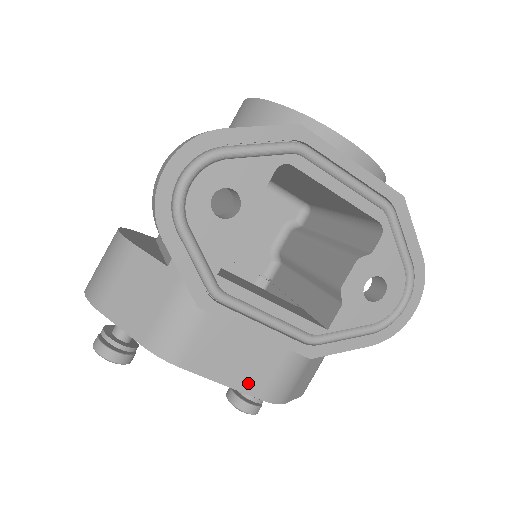
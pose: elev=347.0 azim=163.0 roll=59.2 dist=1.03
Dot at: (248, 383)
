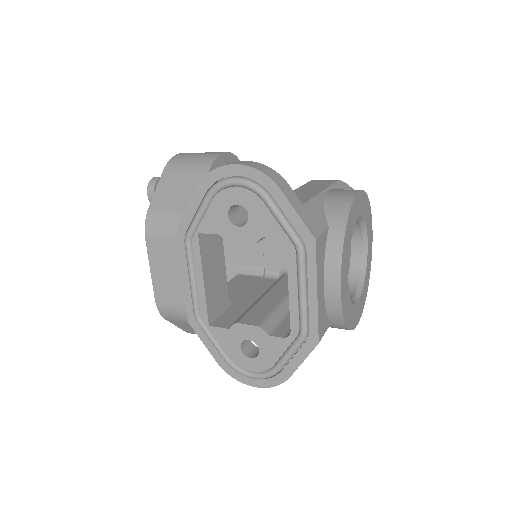
Dot at: (159, 287)
